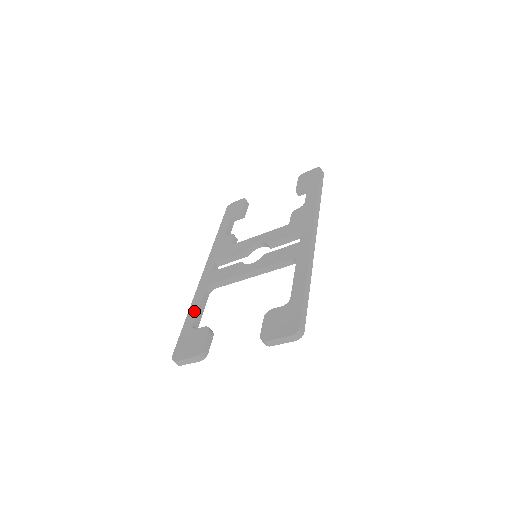
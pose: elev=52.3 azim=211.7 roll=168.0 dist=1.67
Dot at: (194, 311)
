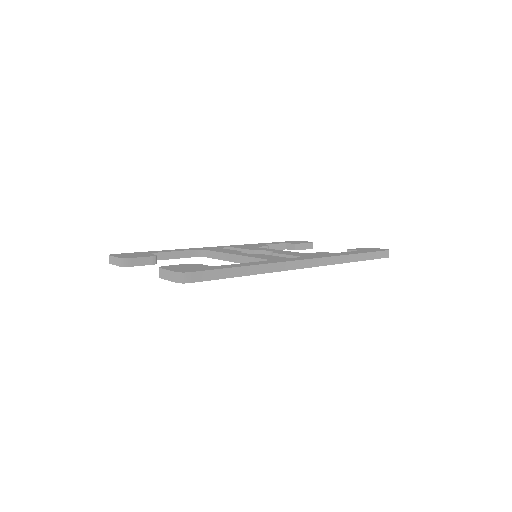
Dot at: (169, 250)
